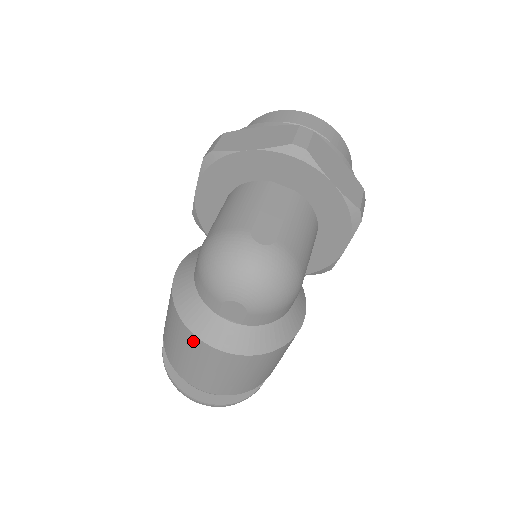
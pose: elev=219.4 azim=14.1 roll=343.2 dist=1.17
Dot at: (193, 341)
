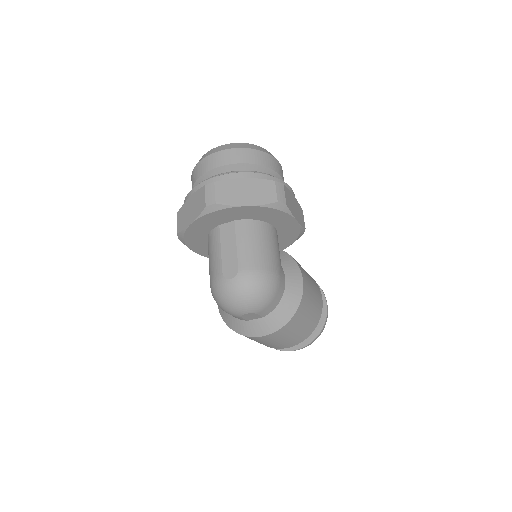
Dot at: (250, 338)
